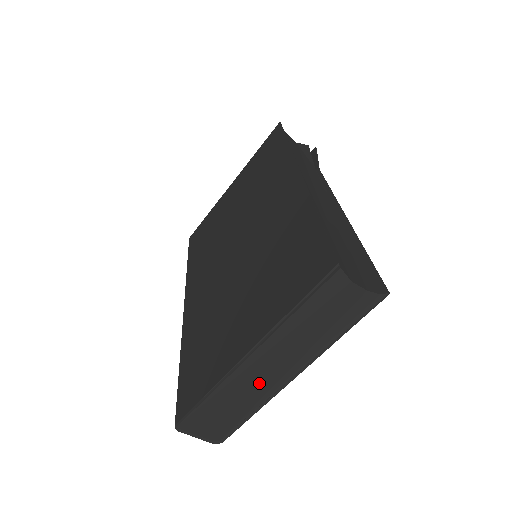
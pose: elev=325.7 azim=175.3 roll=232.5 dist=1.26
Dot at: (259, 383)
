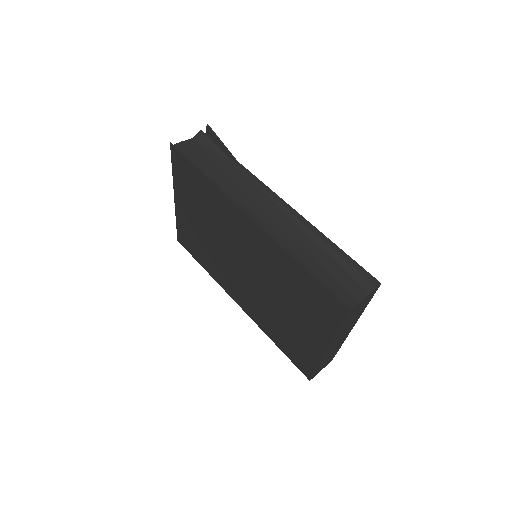
Dot at: occluded
